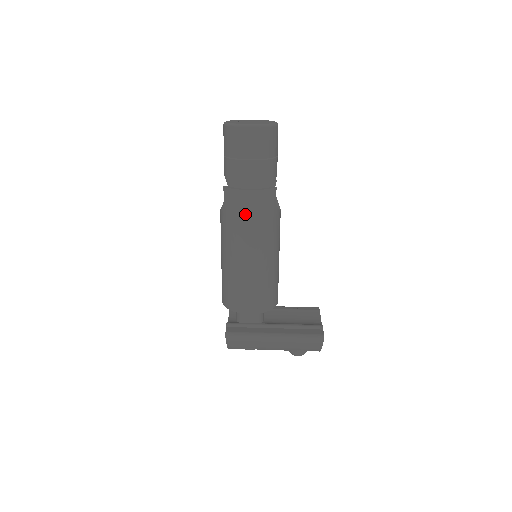
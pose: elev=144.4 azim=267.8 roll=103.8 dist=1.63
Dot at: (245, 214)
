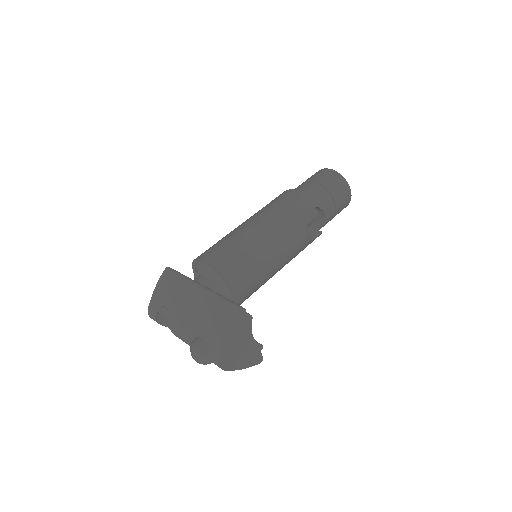
Dot at: (279, 201)
